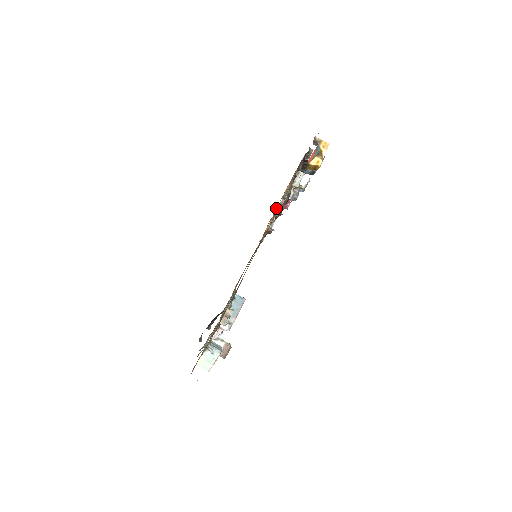
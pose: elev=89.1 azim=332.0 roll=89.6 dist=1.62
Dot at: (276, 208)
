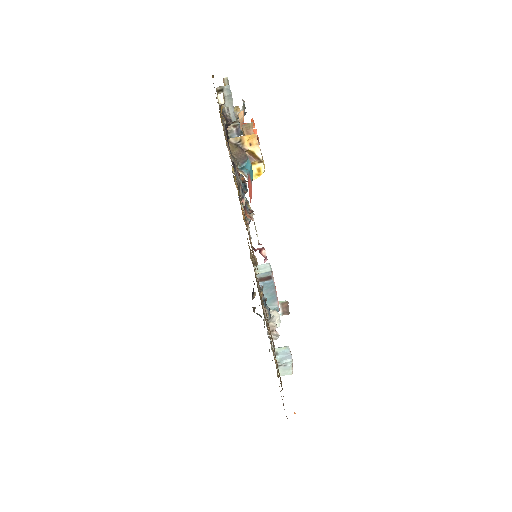
Dot at: occluded
